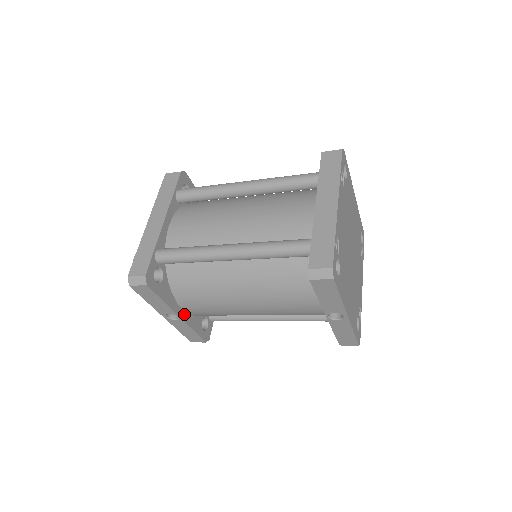
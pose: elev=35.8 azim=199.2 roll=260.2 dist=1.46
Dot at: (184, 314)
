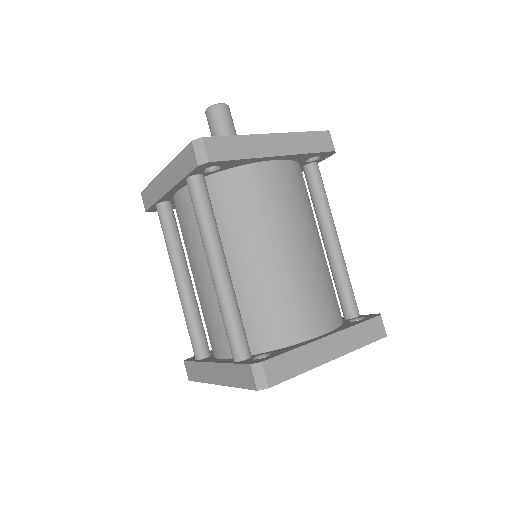
Dot at: occluded
